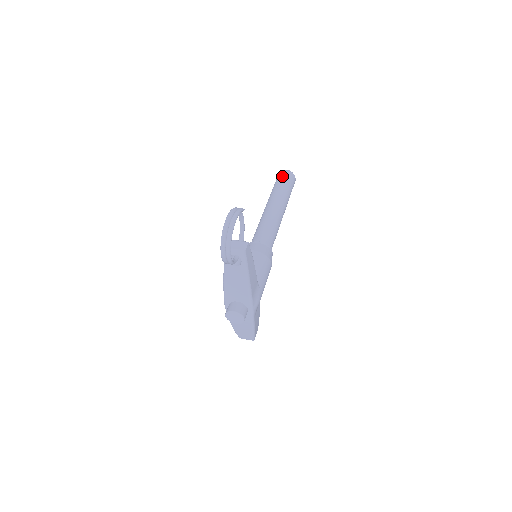
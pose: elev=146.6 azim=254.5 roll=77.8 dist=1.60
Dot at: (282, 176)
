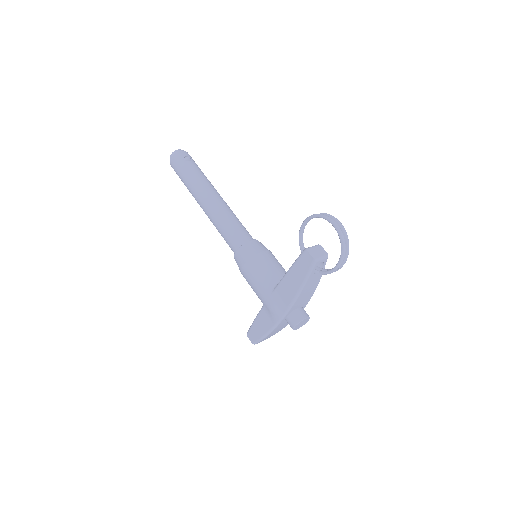
Dot at: (186, 158)
